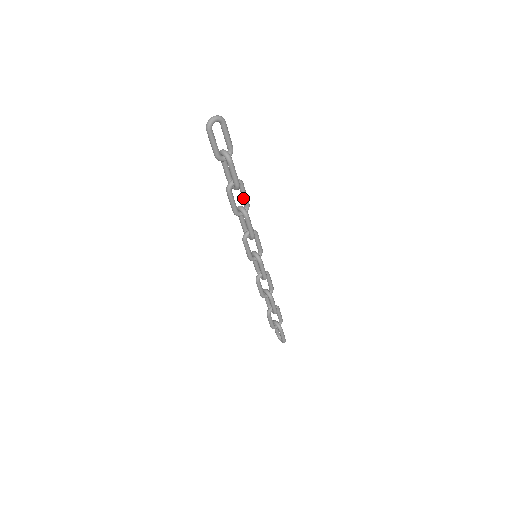
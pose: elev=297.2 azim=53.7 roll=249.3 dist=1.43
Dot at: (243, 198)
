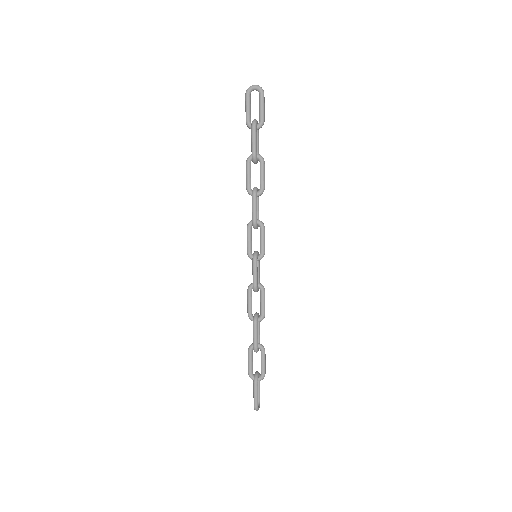
Dot at: (260, 178)
